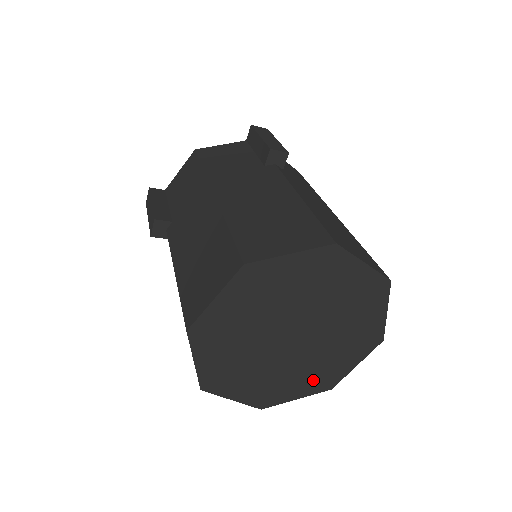
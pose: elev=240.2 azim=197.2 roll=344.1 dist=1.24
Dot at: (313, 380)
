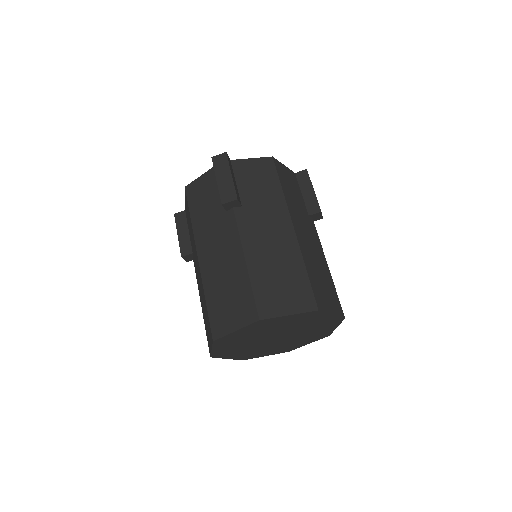
Dot at: (246, 355)
